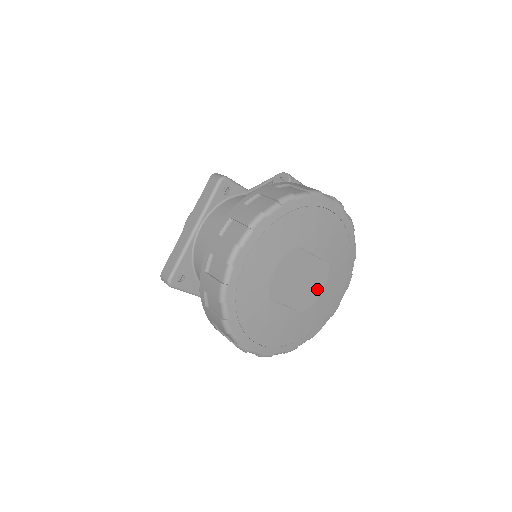
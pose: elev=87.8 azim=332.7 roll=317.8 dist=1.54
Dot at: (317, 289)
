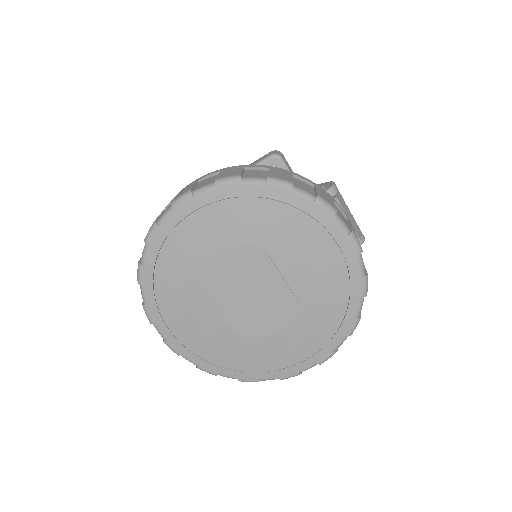
Dot at: (270, 324)
